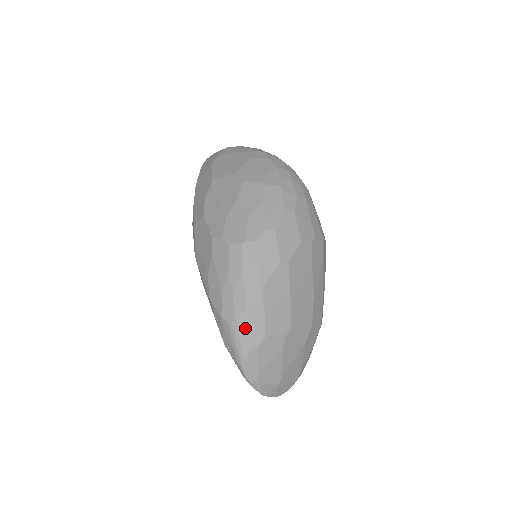
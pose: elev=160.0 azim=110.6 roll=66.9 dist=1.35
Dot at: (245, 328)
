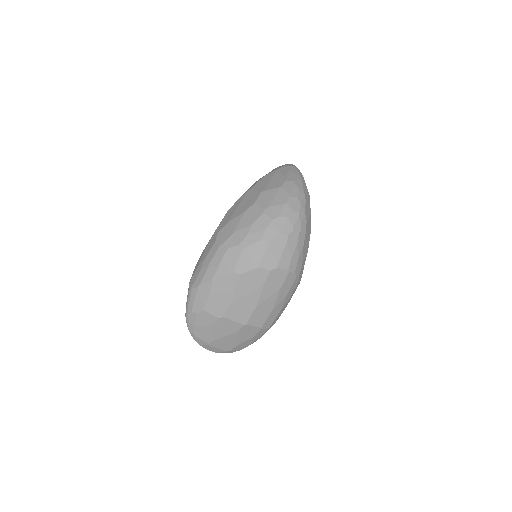
Dot at: (194, 297)
